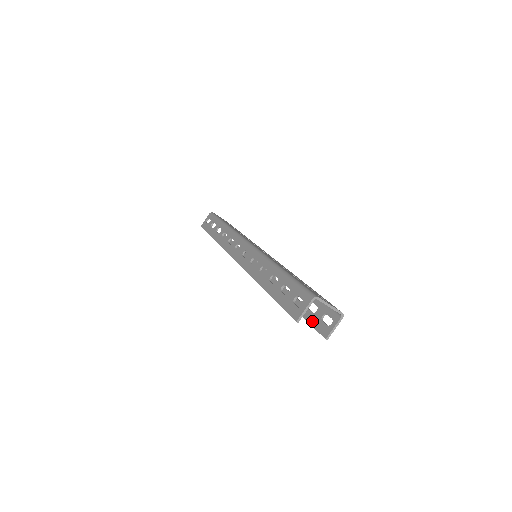
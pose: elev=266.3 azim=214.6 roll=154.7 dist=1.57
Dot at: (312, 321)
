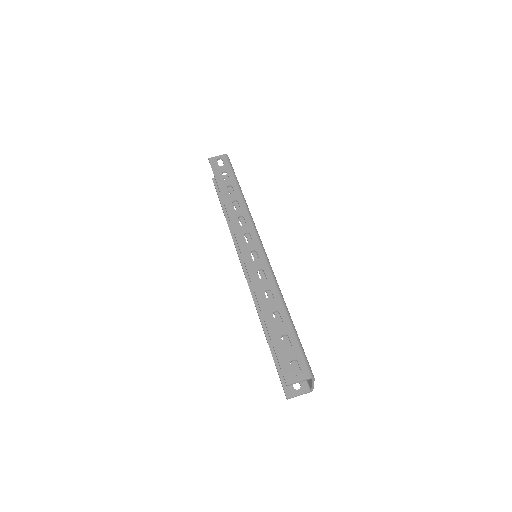
Dot at: occluded
